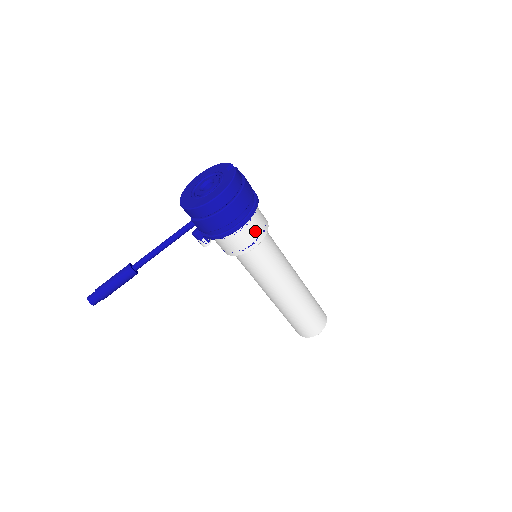
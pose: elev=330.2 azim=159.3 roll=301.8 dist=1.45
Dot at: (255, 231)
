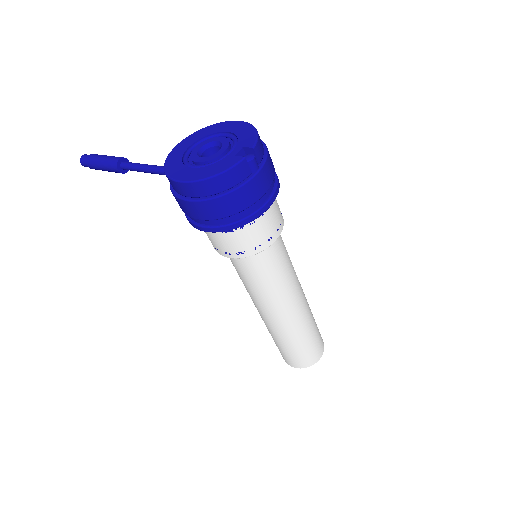
Dot at: (233, 244)
